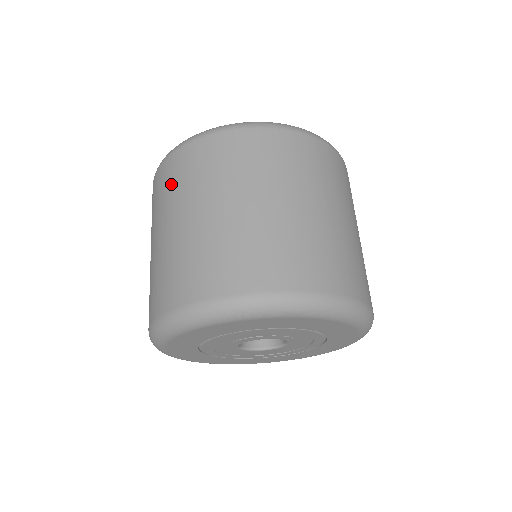
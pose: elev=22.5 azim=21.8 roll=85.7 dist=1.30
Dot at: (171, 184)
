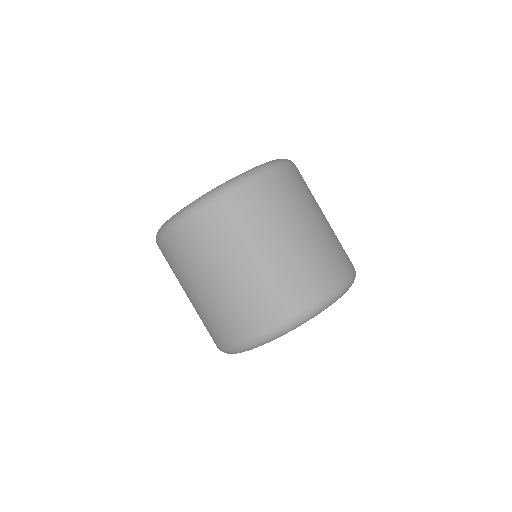
Dot at: (181, 259)
